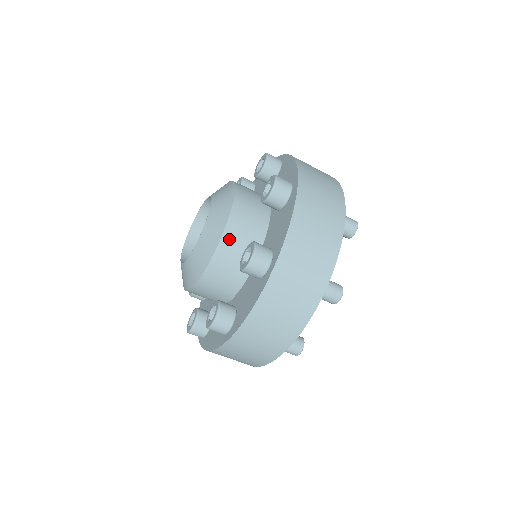
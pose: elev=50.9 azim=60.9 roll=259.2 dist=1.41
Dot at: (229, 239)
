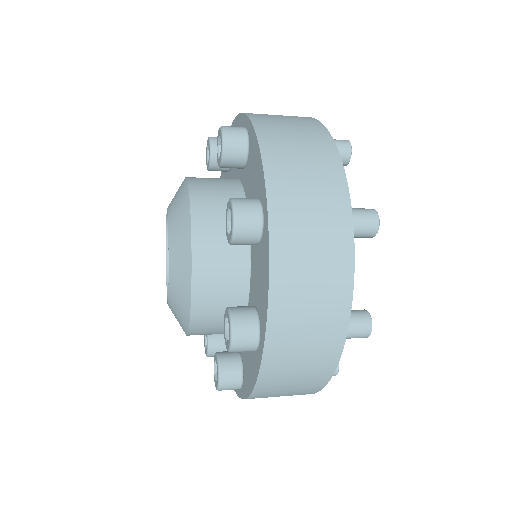
Dot at: (197, 334)
